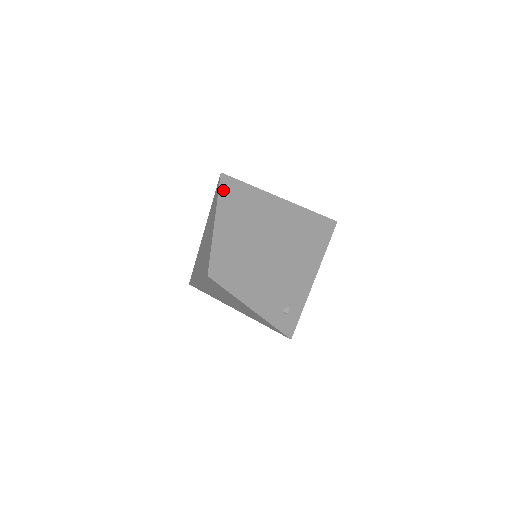
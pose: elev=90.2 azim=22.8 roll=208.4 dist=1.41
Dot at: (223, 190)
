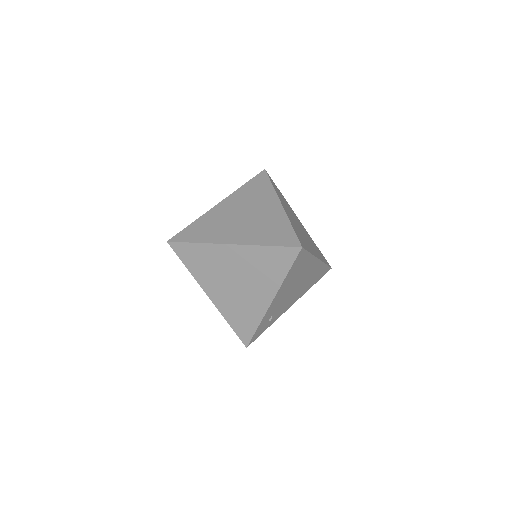
Dot at: (274, 185)
